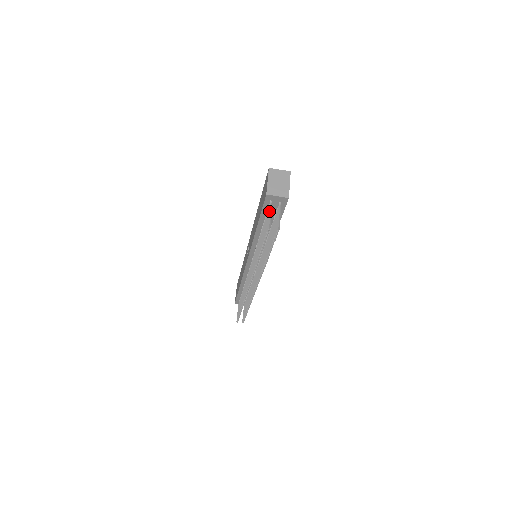
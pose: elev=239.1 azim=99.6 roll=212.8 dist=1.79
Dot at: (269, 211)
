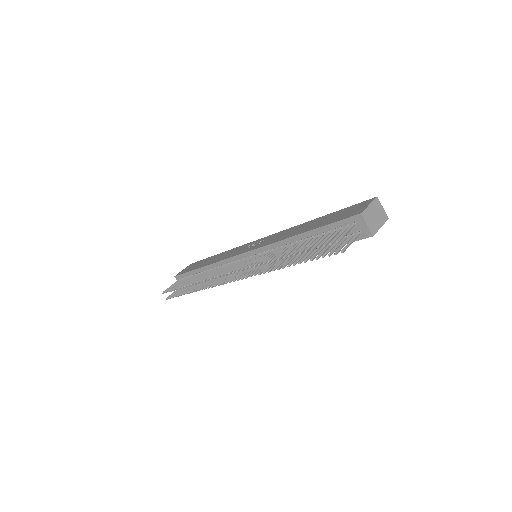
Dot at: (348, 229)
